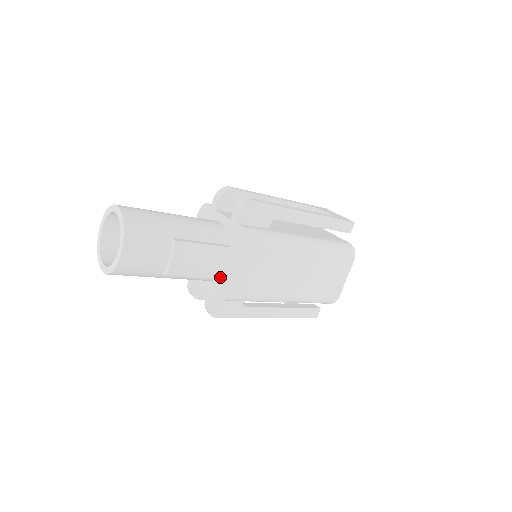
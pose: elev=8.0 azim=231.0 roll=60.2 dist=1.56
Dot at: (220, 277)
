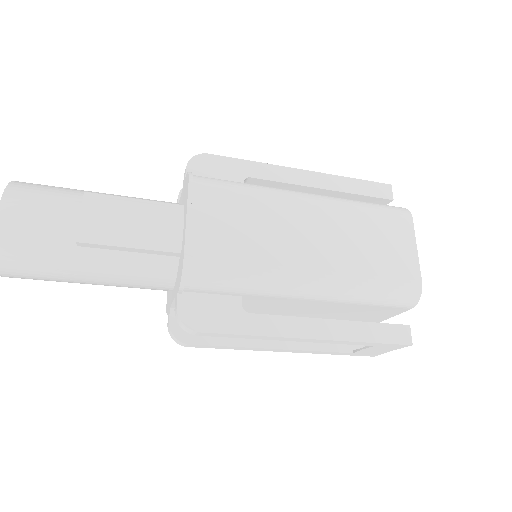
Dot at: (176, 249)
